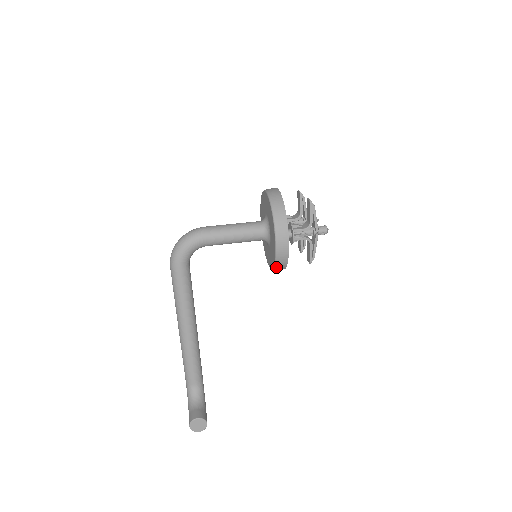
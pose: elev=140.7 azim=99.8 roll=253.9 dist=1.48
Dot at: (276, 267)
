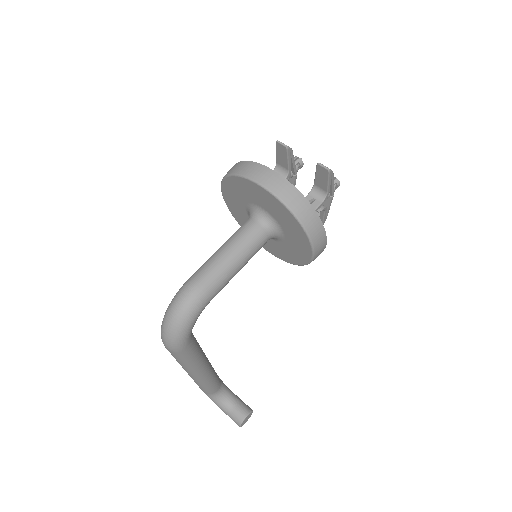
Dot at: (299, 264)
